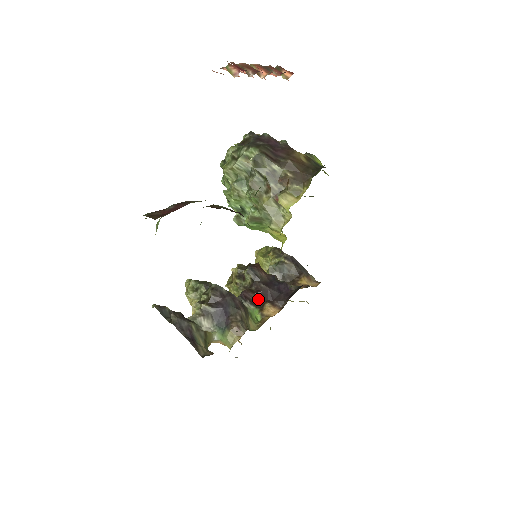
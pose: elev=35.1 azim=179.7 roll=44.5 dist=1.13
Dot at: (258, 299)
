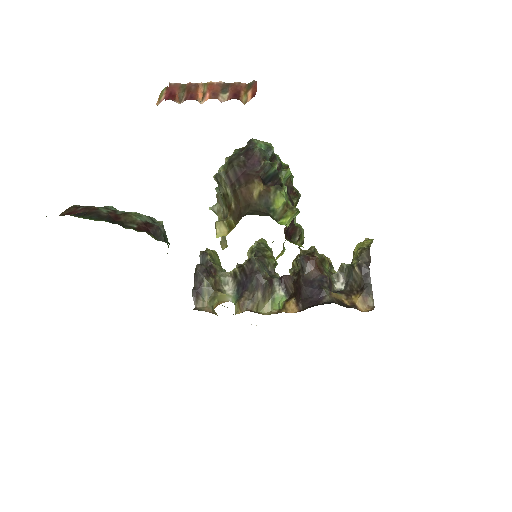
Dot at: (293, 289)
